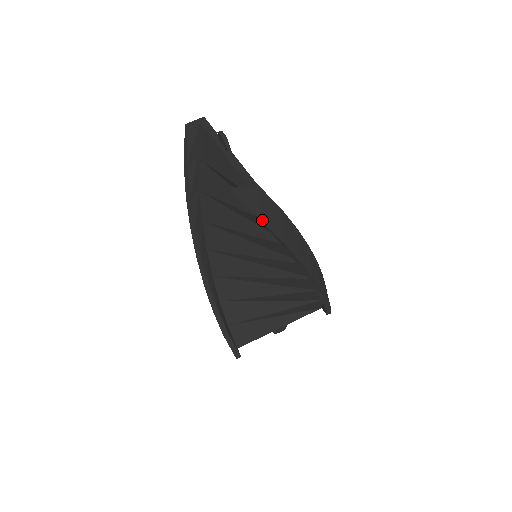
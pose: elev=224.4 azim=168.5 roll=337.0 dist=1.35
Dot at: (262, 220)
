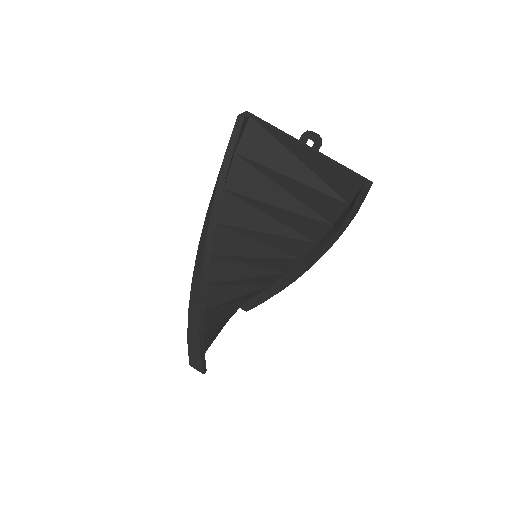
Dot at: occluded
